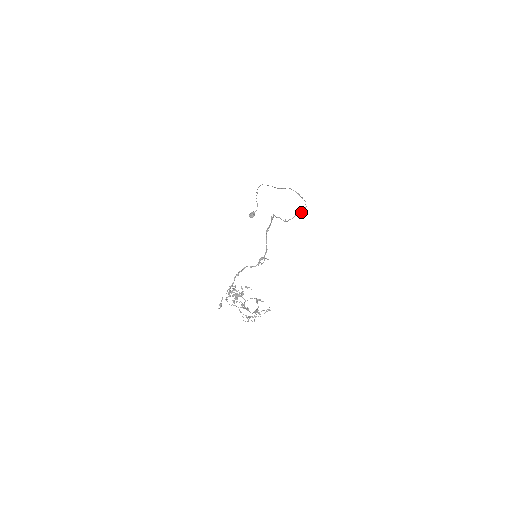
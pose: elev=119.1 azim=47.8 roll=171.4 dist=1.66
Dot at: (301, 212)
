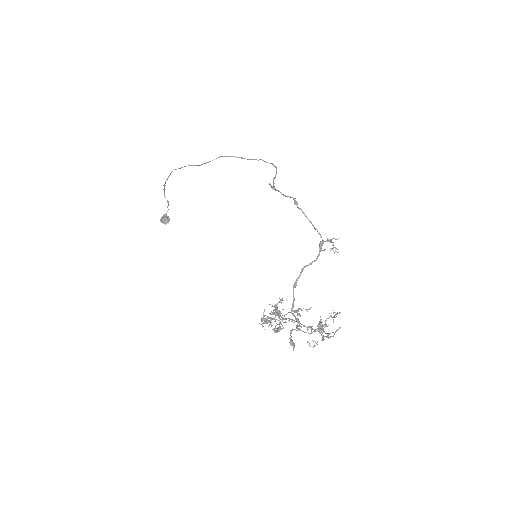
Dot at: (276, 173)
